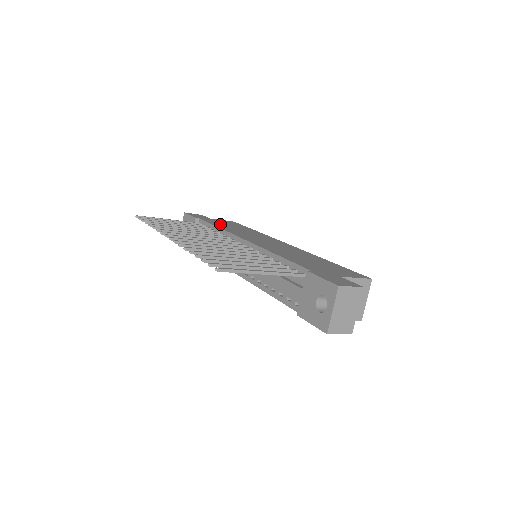
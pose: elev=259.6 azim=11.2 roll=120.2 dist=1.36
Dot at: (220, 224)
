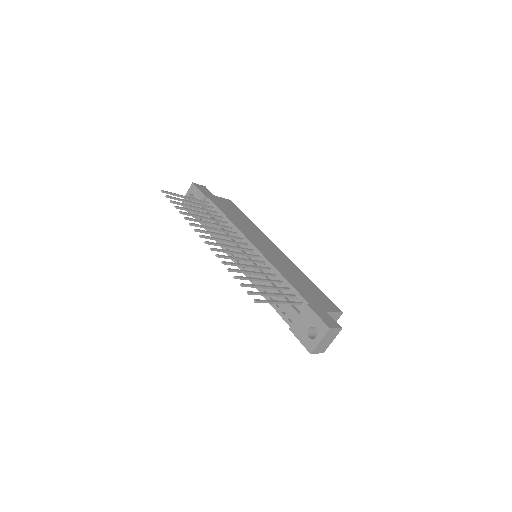
Dot at: (226, 210)
